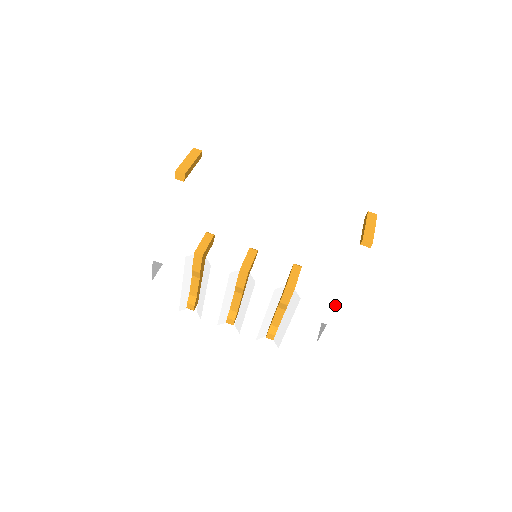
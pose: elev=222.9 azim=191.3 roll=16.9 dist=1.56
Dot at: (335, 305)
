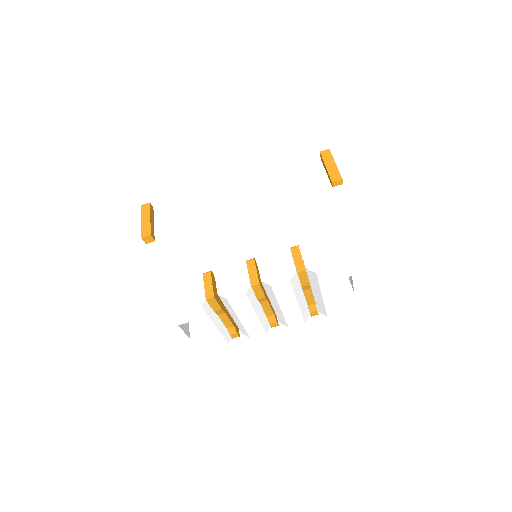
Dot at: (347, 257)
